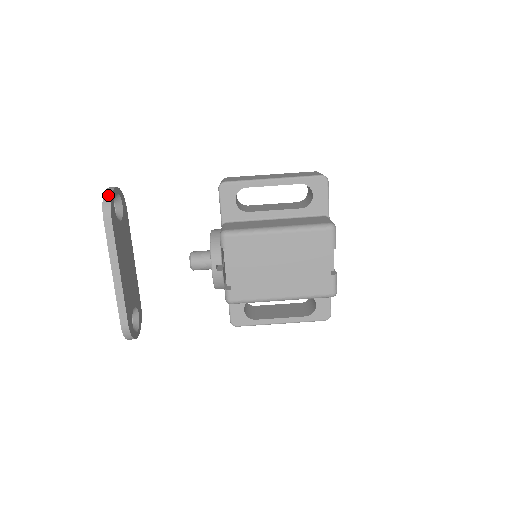
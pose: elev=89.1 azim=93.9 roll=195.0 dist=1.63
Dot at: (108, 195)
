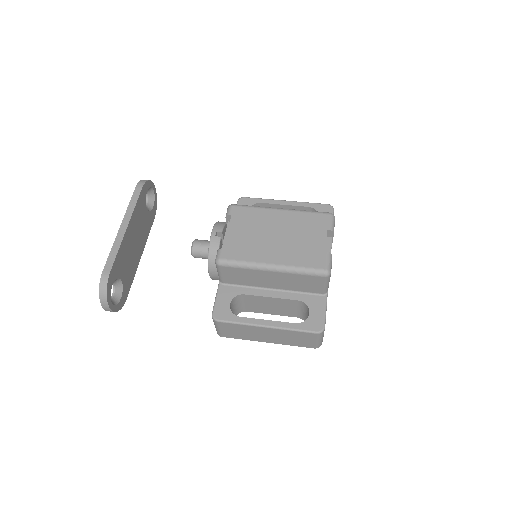
Dot at: occluded
